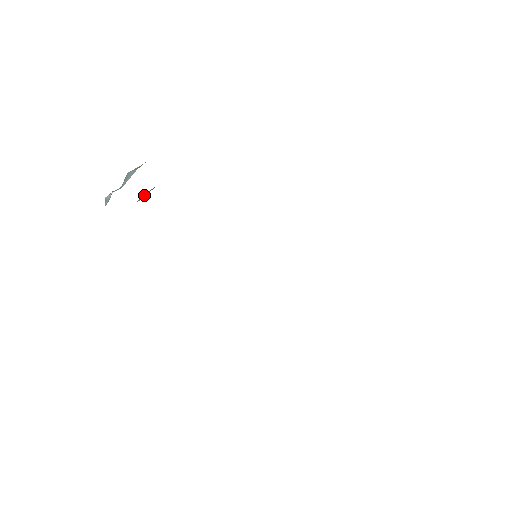
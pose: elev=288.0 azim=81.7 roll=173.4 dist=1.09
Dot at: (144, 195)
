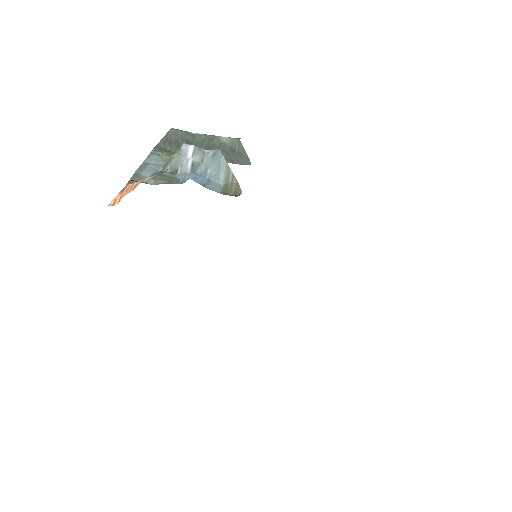
Dot at: (234, 142)
